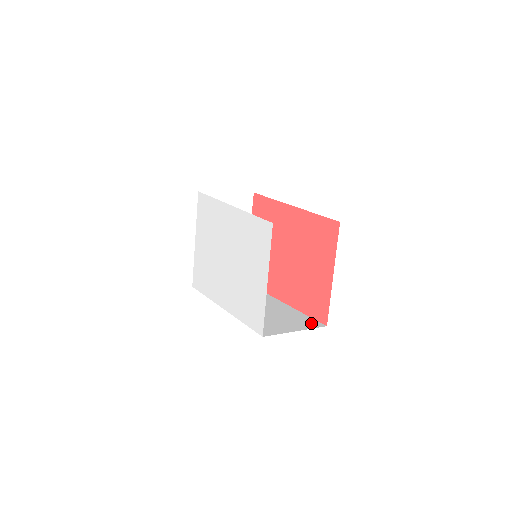
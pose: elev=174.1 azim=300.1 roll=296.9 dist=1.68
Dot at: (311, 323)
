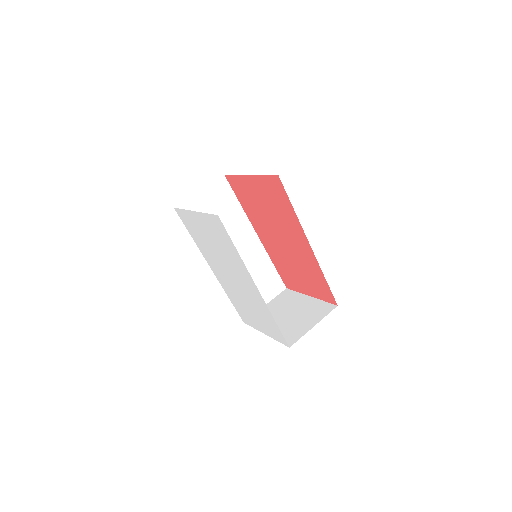
Dot at: (277, 285)
